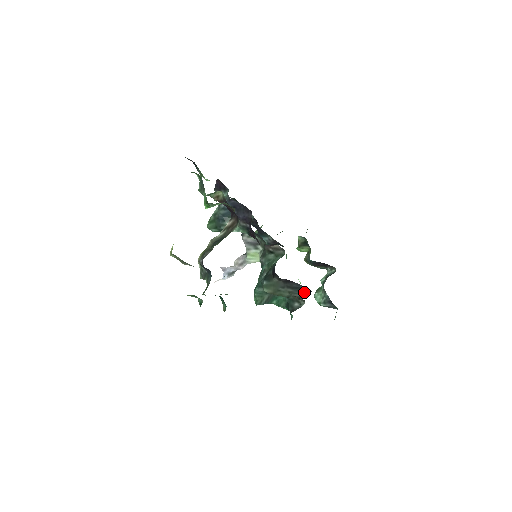
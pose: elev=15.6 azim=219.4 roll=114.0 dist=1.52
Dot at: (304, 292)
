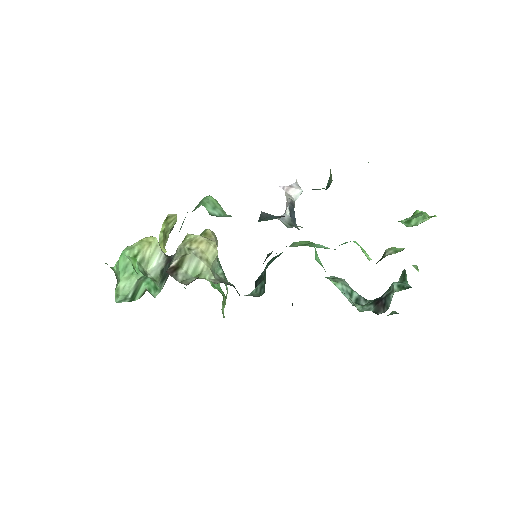
Dot at: occluded
